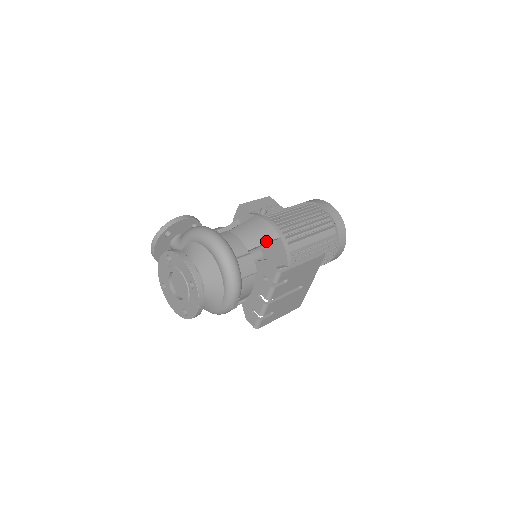
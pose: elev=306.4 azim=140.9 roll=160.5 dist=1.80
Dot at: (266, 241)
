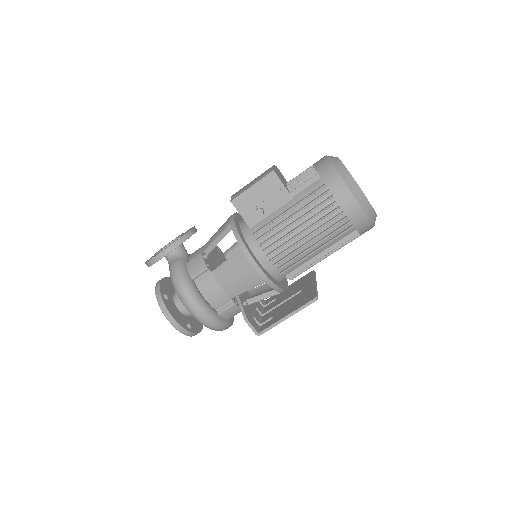
Dot at: (250, 288)
